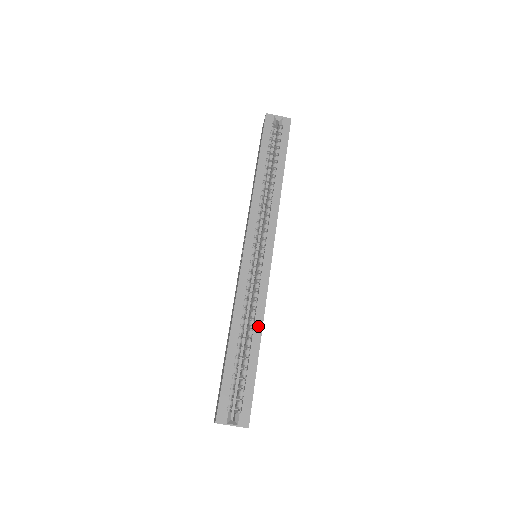
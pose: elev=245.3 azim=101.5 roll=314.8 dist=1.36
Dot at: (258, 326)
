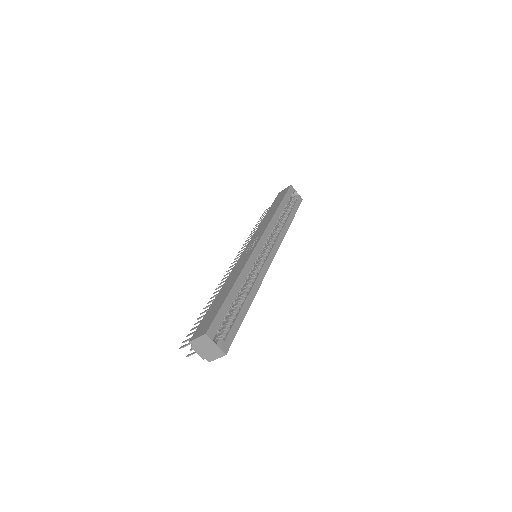
Dot at: (253, 294)
